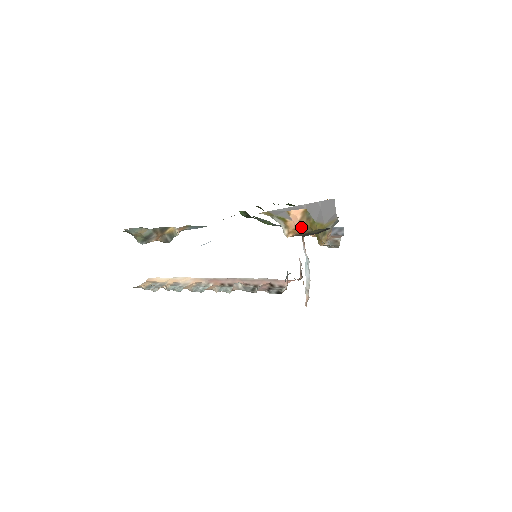
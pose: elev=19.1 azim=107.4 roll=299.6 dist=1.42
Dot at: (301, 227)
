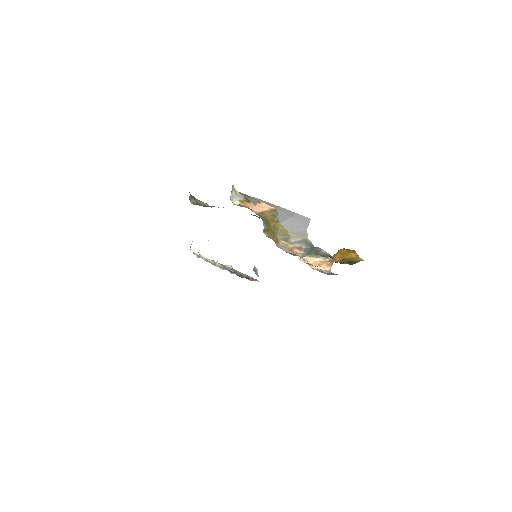
Dot at: (258, 213)
